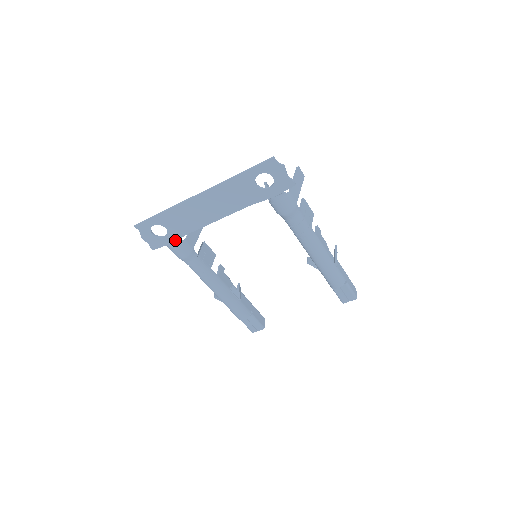
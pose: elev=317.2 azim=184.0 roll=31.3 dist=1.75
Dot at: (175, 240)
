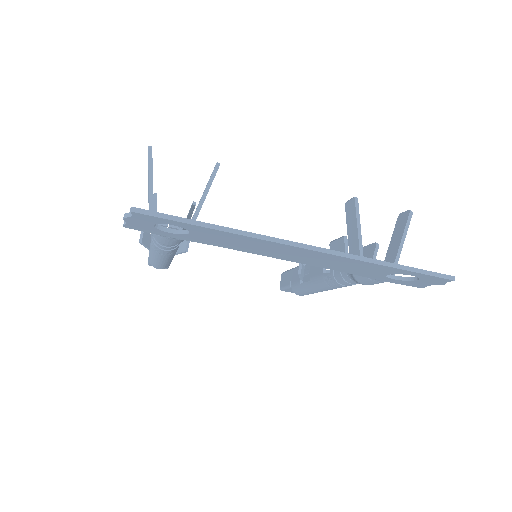
Dot at: (183, 239)
